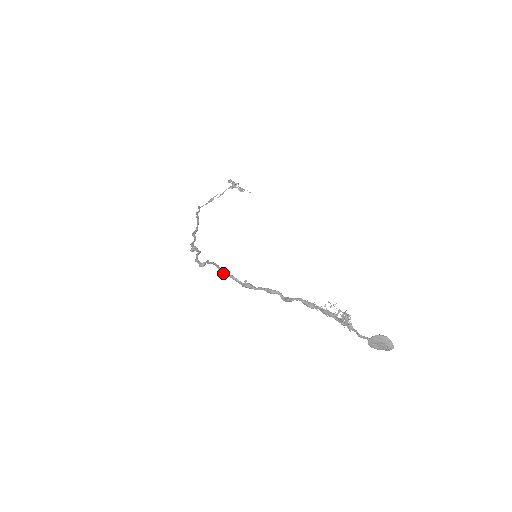
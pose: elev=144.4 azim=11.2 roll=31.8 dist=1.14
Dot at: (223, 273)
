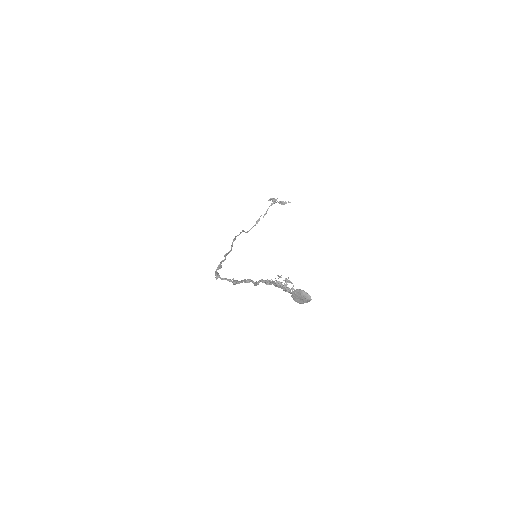
Dot at: (220, 278)
